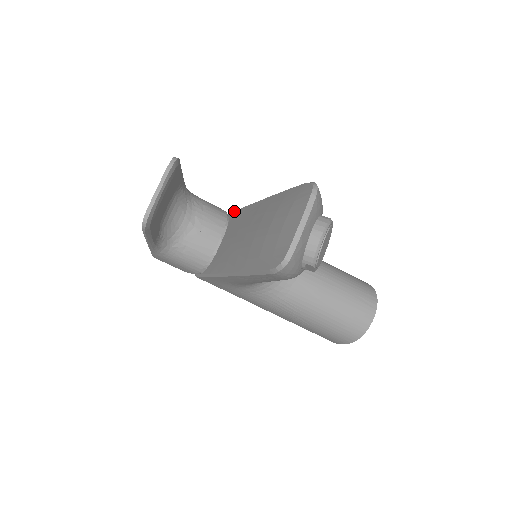
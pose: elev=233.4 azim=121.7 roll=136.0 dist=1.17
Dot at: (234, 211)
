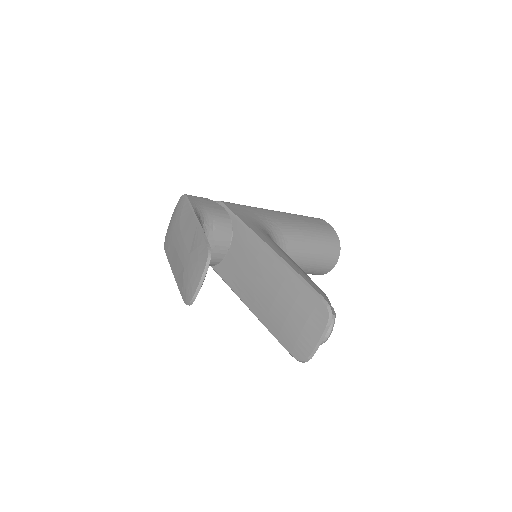
Dot at: (238, 221)
